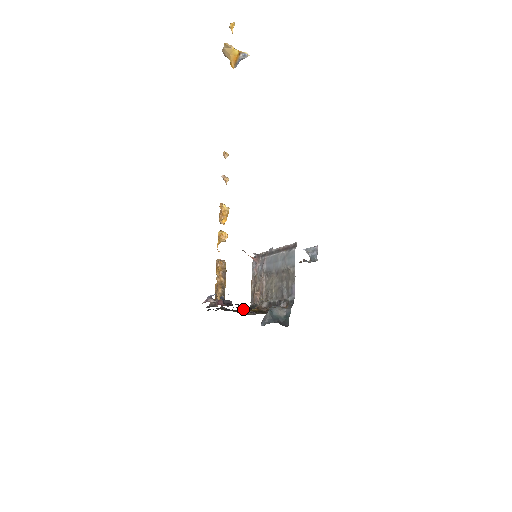
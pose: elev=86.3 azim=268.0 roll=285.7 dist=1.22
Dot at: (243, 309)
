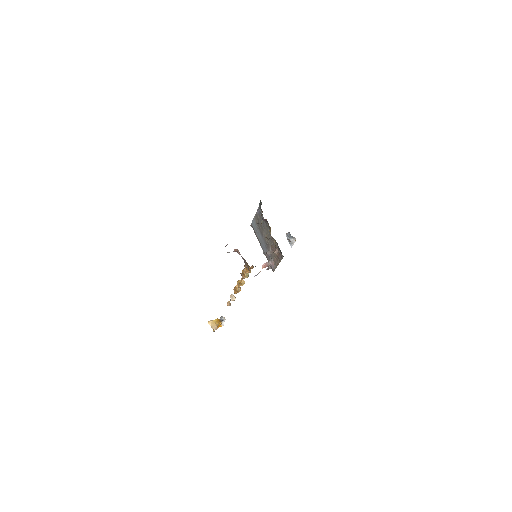
Dot at: occluded
